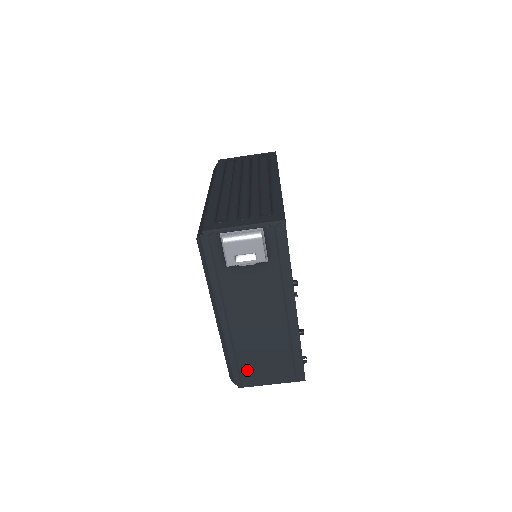
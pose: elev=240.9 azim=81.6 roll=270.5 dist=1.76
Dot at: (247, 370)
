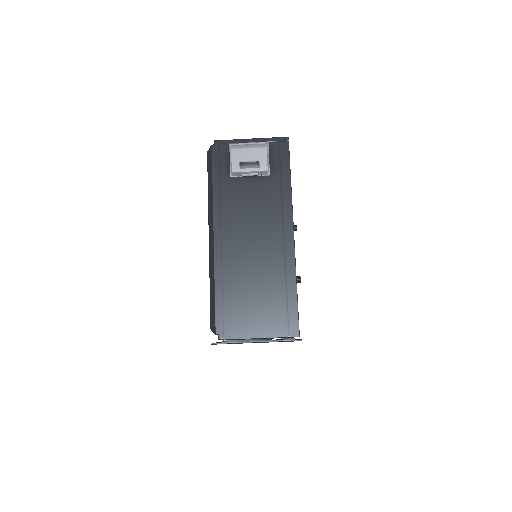
Dot at: (232, 312)
